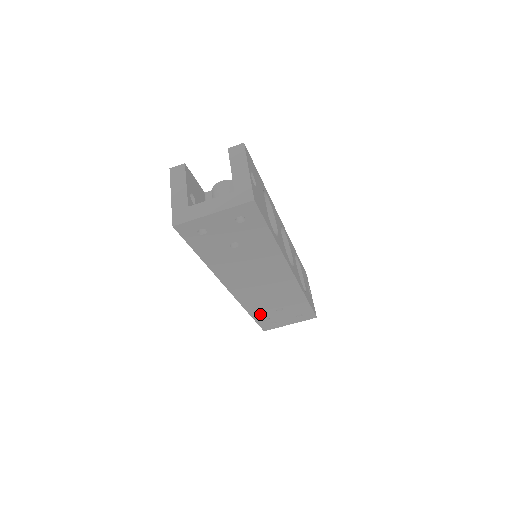
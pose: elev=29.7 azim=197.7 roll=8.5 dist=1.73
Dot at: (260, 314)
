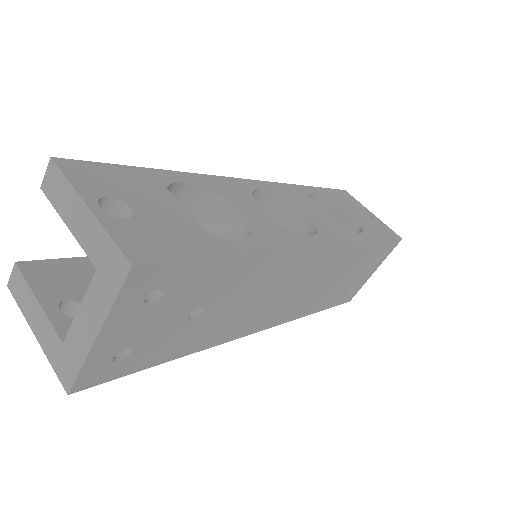
Dot at: (327, 301)
